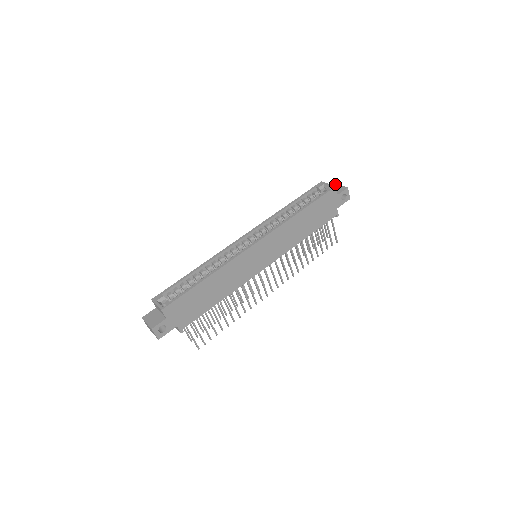
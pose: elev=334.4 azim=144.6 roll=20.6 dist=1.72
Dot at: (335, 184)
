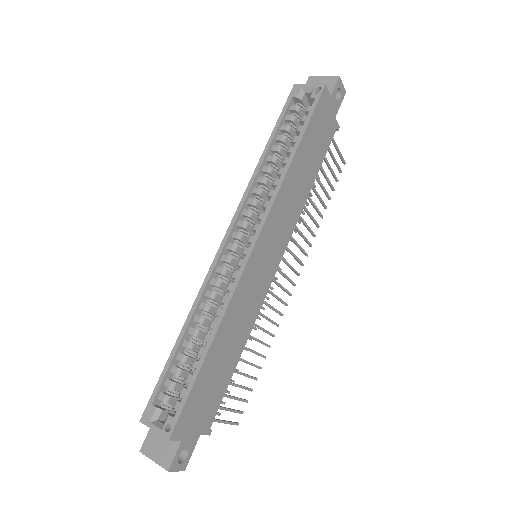
Dot at: (314, 77)
